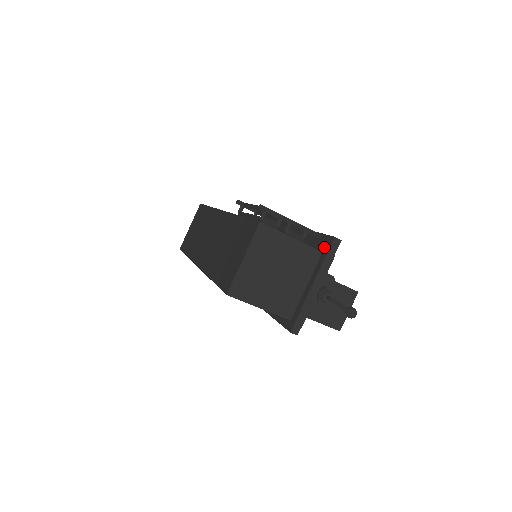
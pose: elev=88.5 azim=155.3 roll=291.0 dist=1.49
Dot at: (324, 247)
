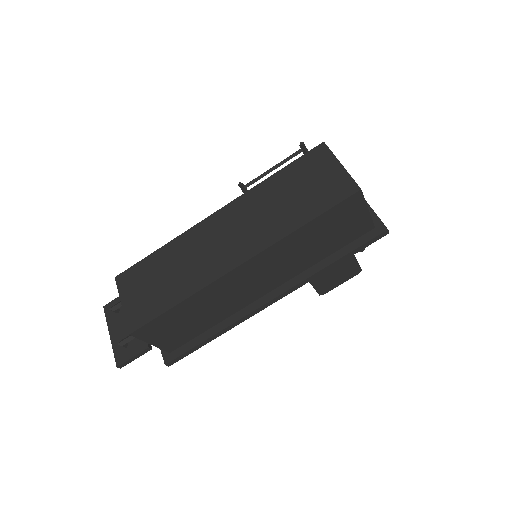
Dot at: occluded
